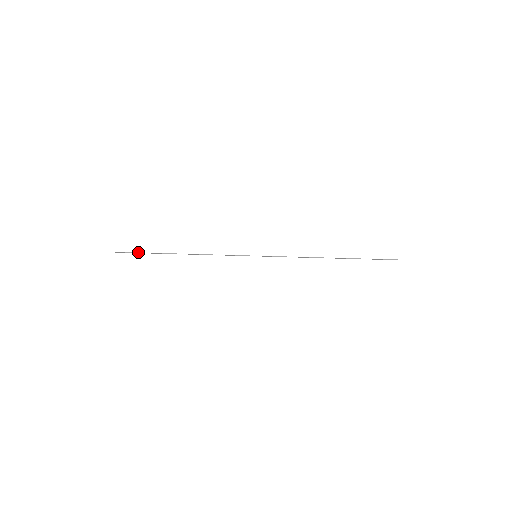
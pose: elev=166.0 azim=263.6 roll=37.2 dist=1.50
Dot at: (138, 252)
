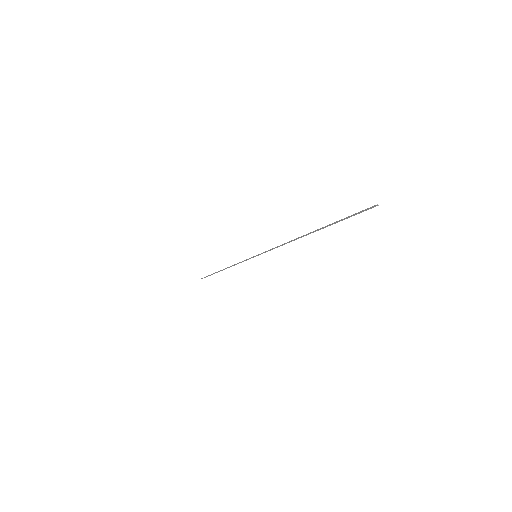
Dot at: (208, 275)
